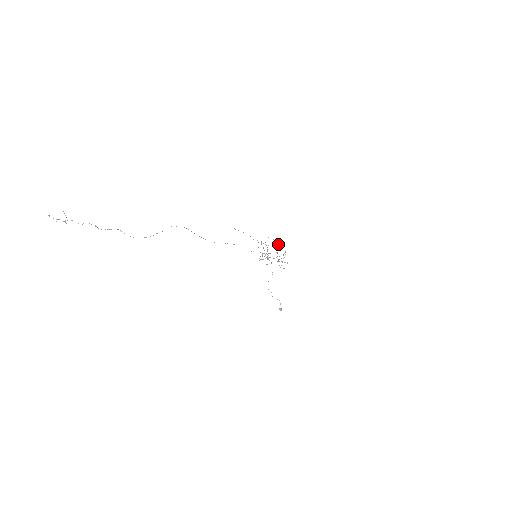
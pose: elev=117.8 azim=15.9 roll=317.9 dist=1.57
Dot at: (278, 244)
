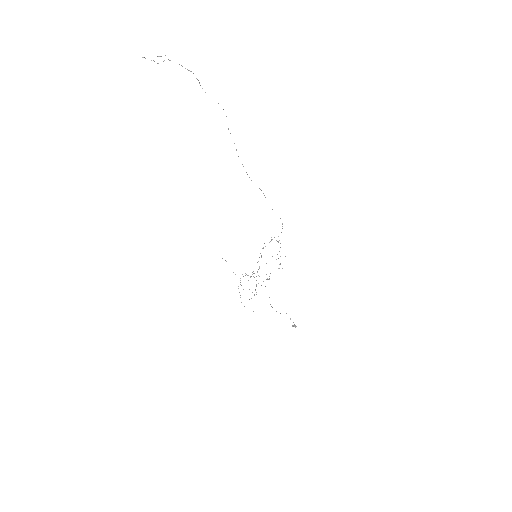
Dot at: (258, 275)
